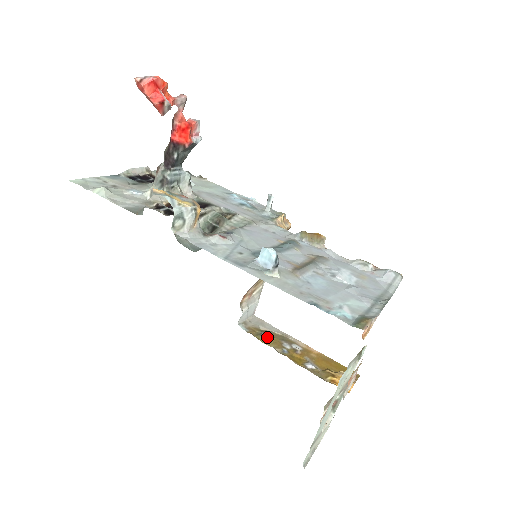
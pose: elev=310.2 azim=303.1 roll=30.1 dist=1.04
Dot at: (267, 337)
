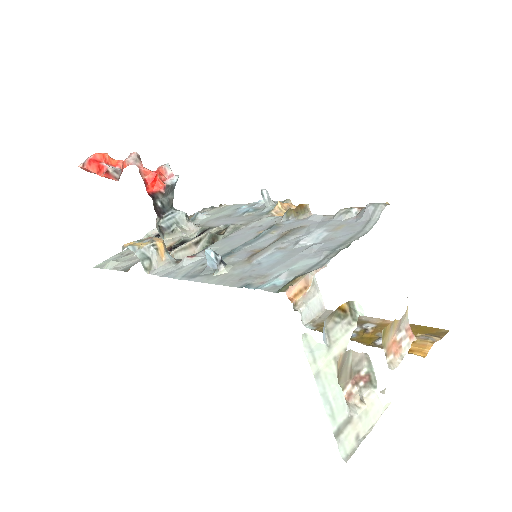
Dot at: occluded
